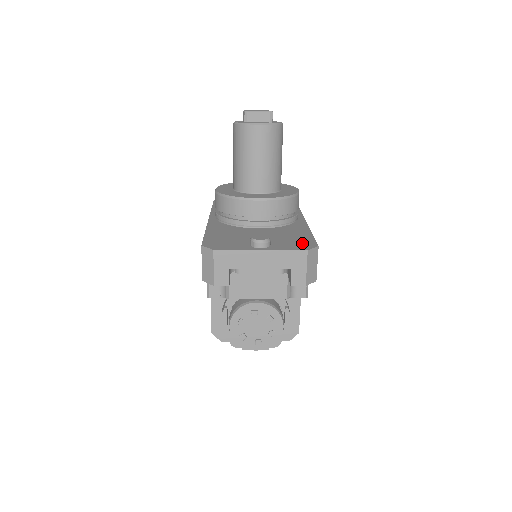
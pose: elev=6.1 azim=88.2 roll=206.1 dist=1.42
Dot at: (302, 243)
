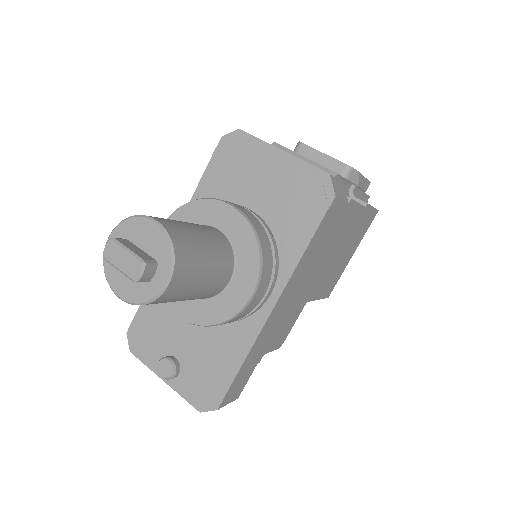
Dot at: (207, 391)
